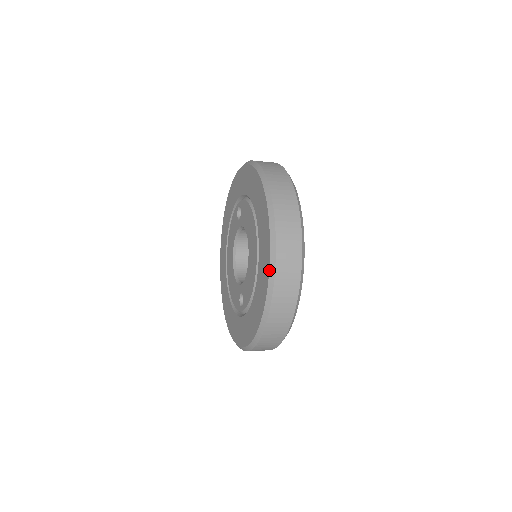
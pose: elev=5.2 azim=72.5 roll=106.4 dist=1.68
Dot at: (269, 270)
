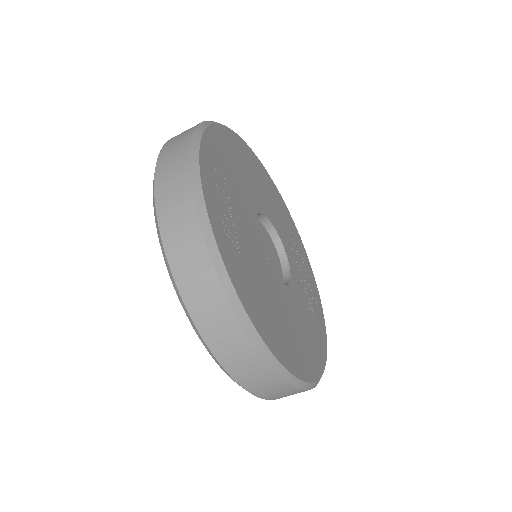
Dot at: (153, 202)
